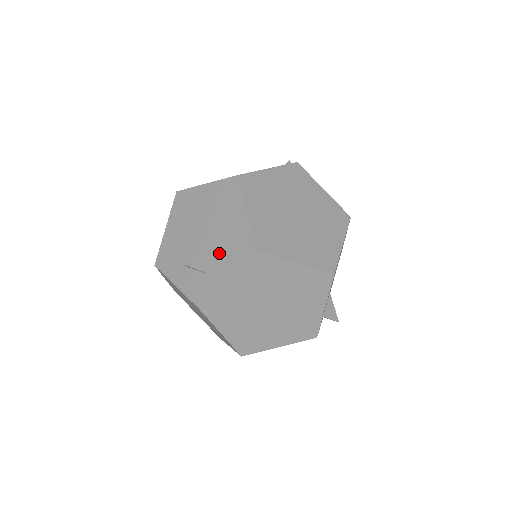
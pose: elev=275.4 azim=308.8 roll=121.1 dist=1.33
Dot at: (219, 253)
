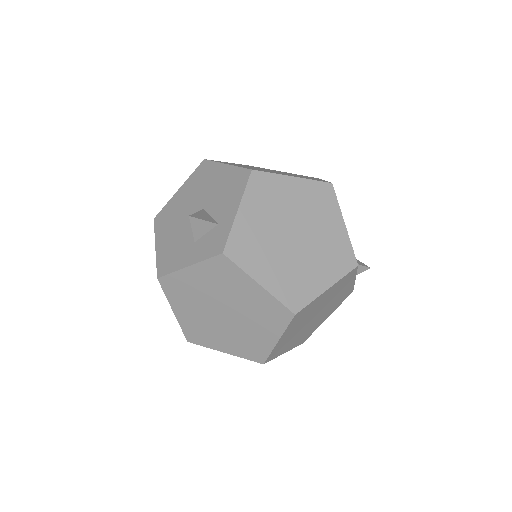
Dot at: (218, 205)
